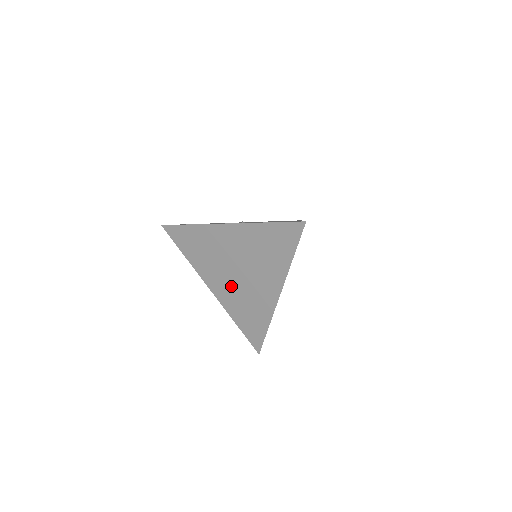
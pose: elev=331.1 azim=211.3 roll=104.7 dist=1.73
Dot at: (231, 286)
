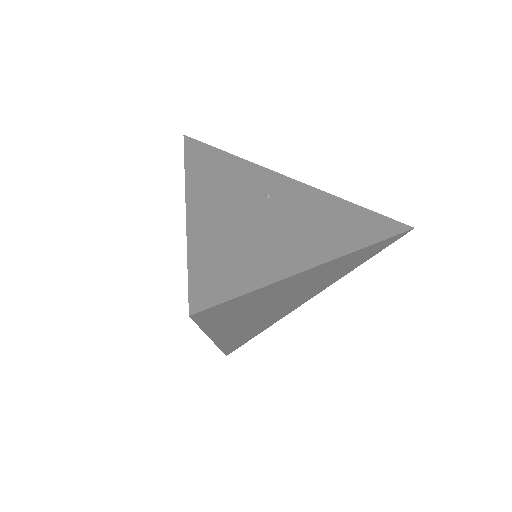
Dot at: occluded
